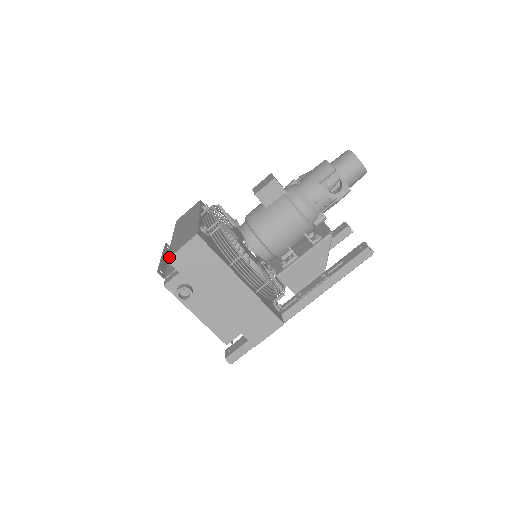
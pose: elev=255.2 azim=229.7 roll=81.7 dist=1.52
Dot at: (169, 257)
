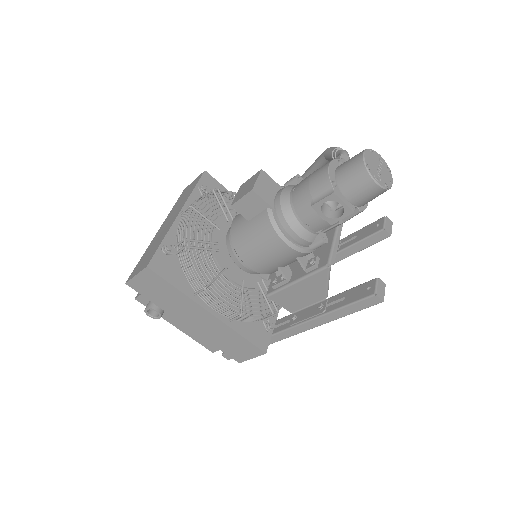
Dot at: (127, 281)
